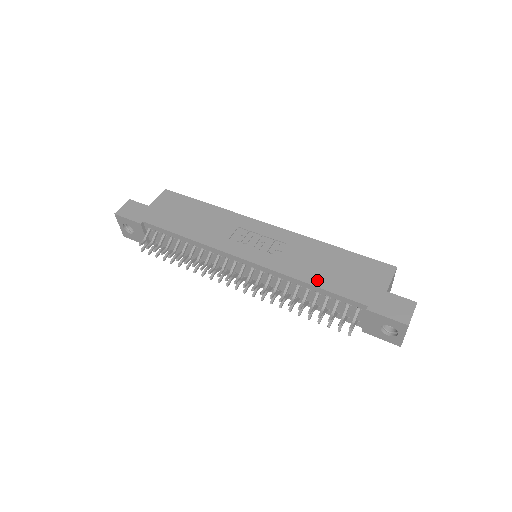
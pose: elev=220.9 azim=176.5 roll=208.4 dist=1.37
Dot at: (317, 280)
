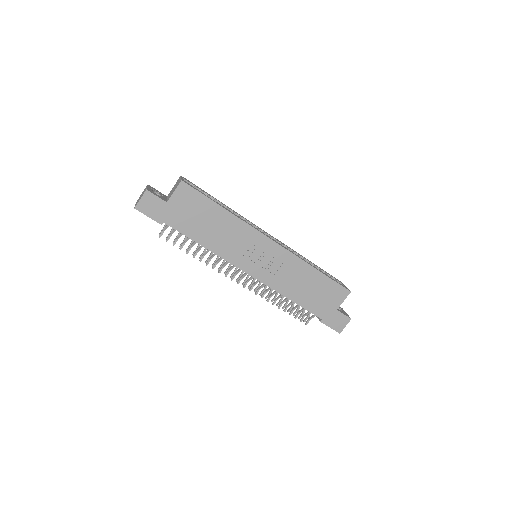
Dot at: (296, 298)
